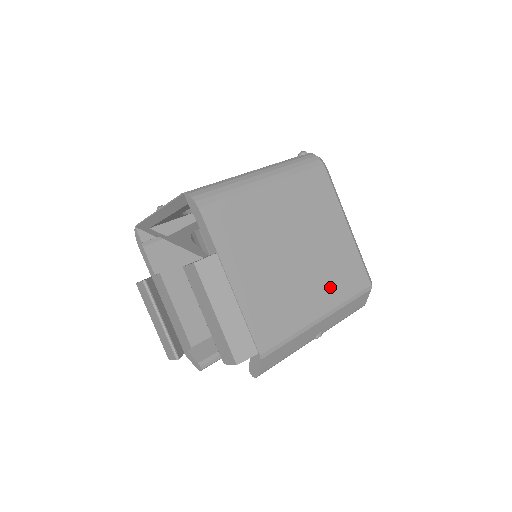
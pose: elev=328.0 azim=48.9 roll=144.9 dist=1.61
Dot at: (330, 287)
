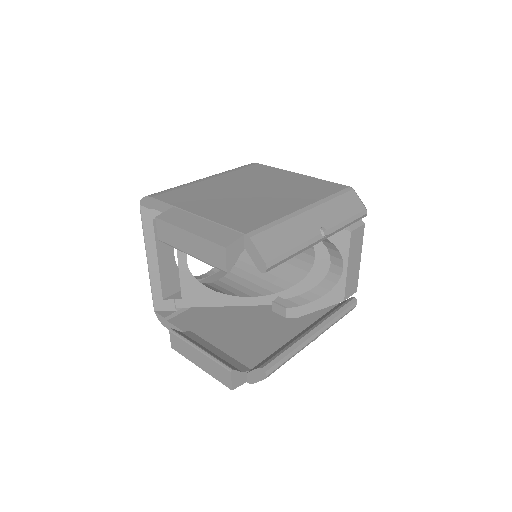
Dot at: (302, 196)
